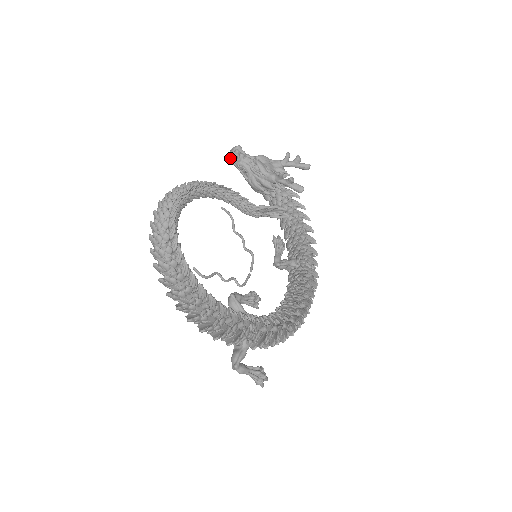
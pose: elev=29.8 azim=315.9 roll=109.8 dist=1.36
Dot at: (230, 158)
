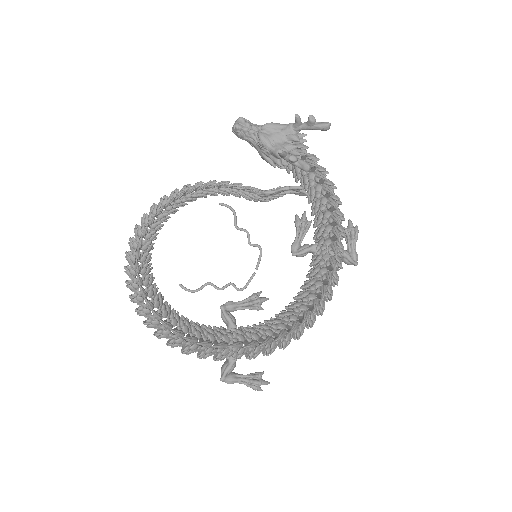
Dot at: occluded
